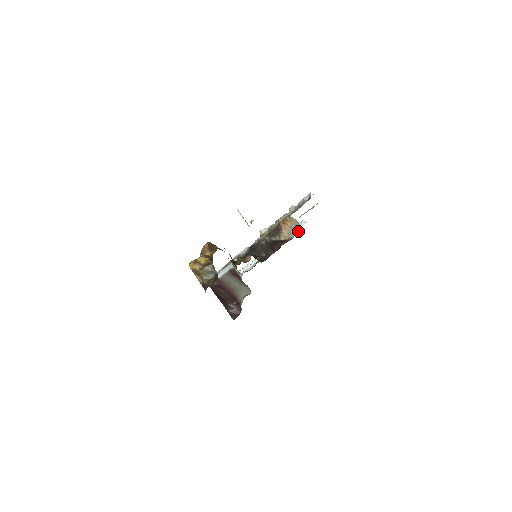
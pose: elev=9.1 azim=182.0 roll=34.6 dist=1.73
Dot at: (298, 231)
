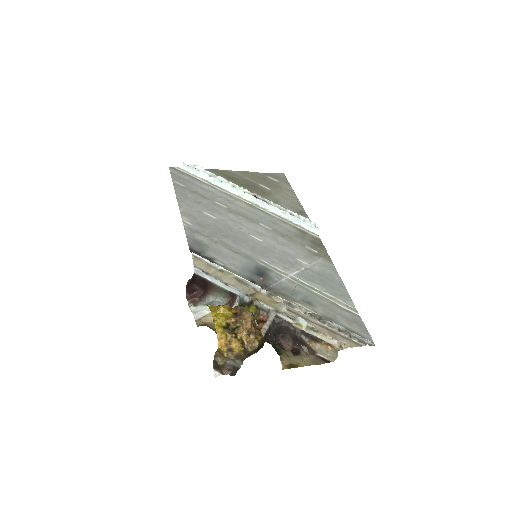
Dot at: (329, 358)
